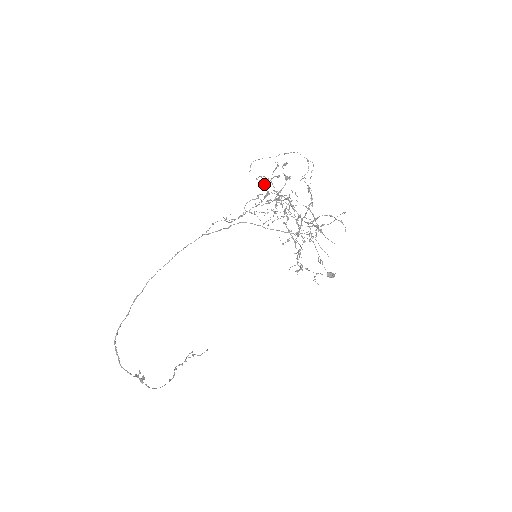
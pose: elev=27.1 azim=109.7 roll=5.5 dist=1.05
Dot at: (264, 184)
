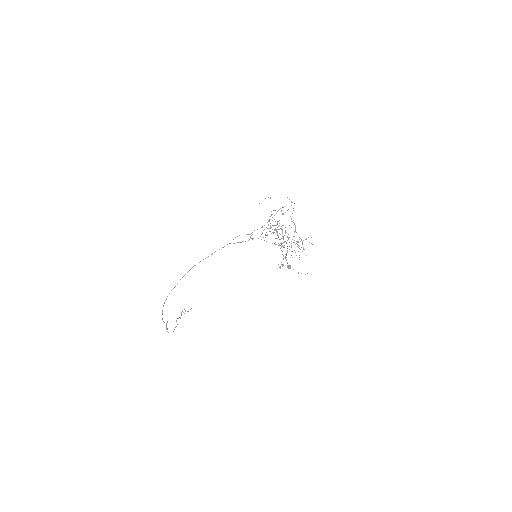
Dot at: (274, 219)
